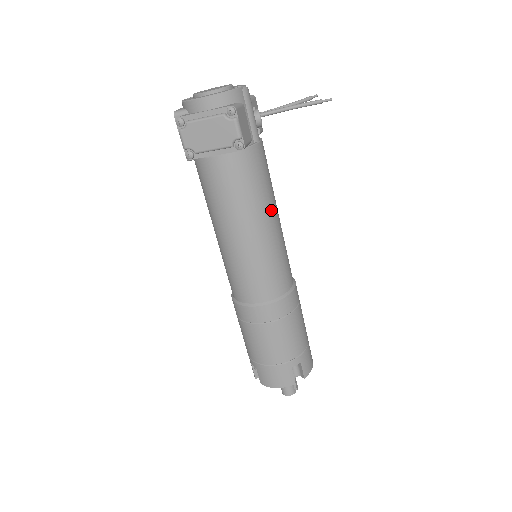
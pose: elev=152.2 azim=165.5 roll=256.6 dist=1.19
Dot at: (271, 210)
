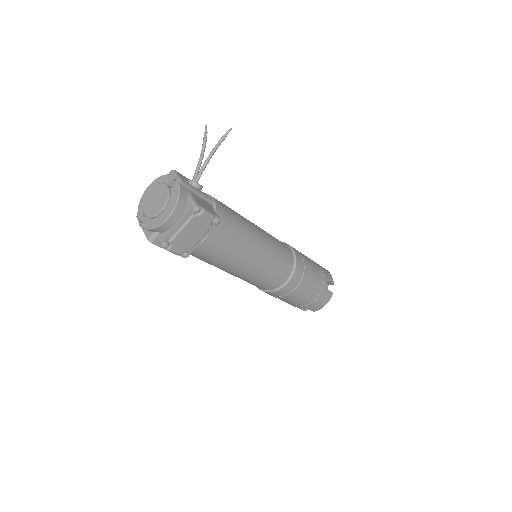
Dot at: (252, 228)
